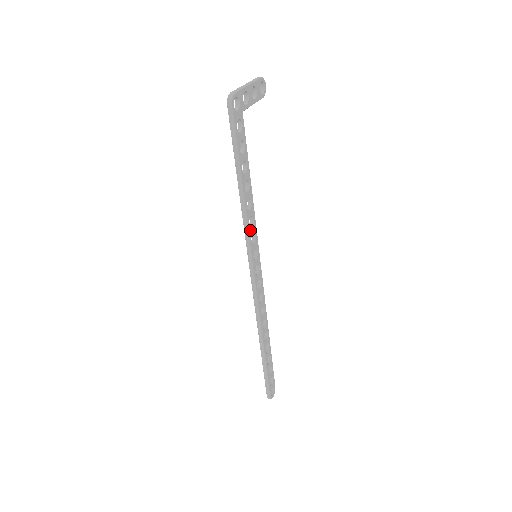
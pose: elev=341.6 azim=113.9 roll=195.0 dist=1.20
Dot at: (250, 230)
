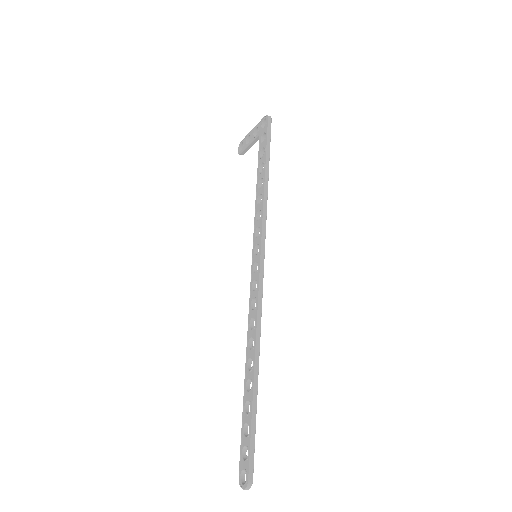
Dot at: (264, 220)
